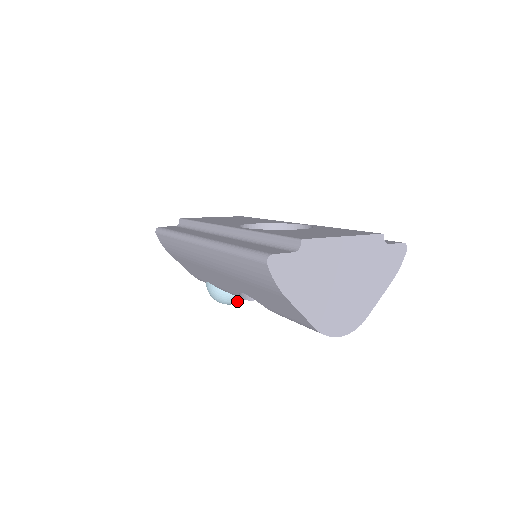
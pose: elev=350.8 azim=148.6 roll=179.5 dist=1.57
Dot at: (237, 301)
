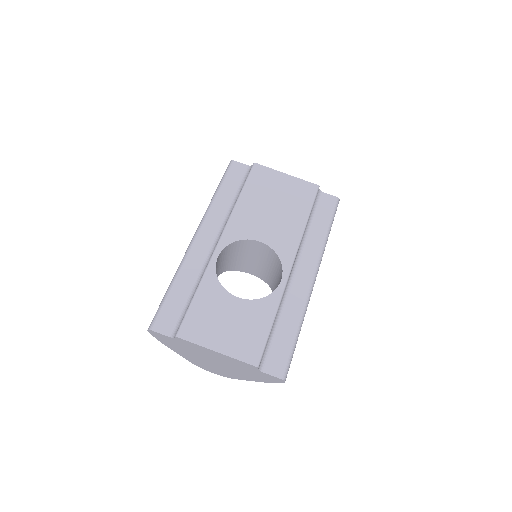
Dot at: occluded
